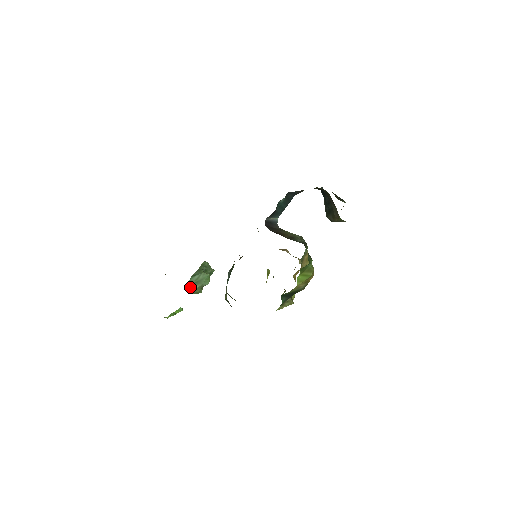
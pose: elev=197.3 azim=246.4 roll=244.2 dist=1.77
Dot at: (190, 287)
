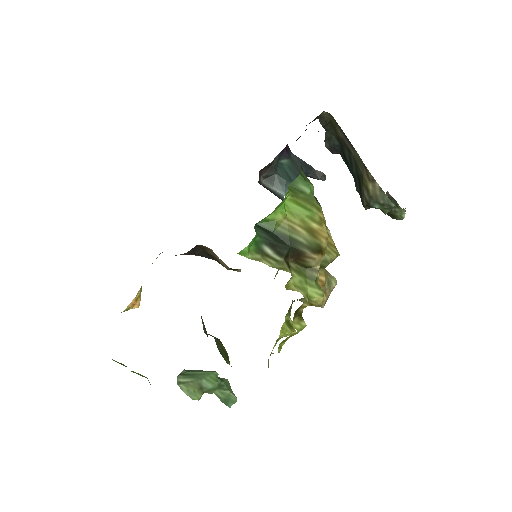
Dot at: (180, 376)
